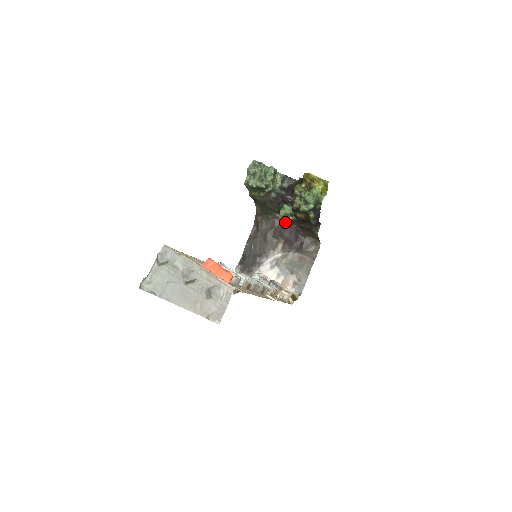
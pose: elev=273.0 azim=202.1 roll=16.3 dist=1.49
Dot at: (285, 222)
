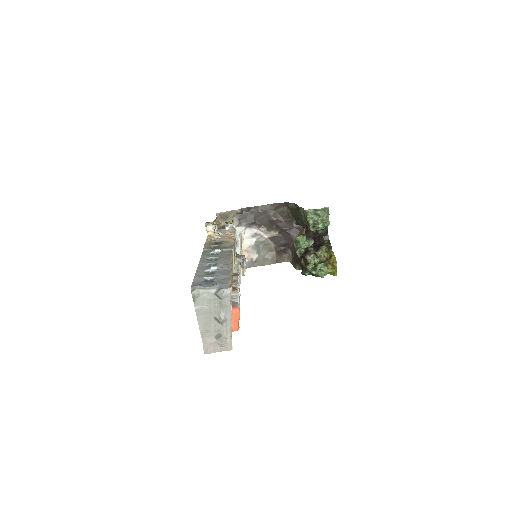
Dot at: (293, 227)
